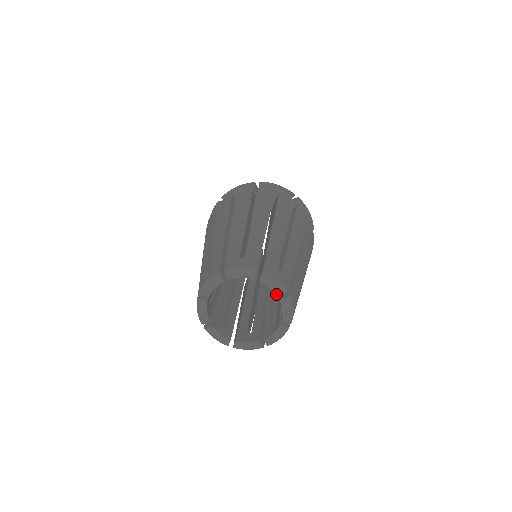
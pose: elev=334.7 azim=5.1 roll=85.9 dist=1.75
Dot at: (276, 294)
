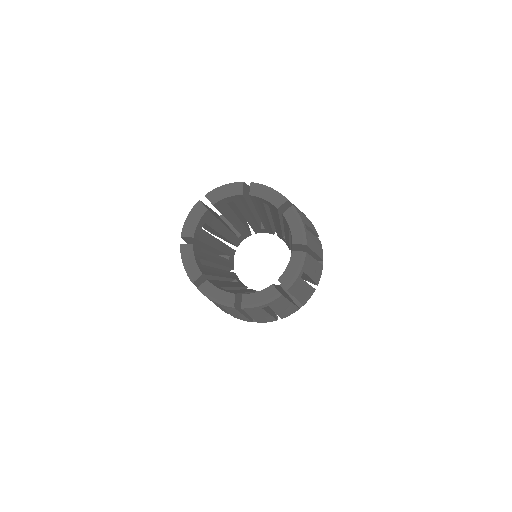
Dot at: (292, 240)
